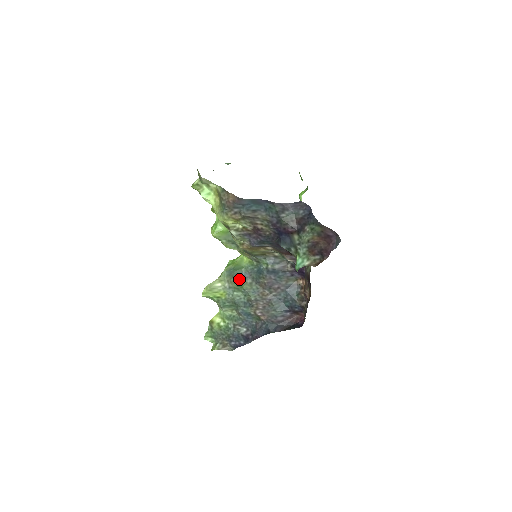
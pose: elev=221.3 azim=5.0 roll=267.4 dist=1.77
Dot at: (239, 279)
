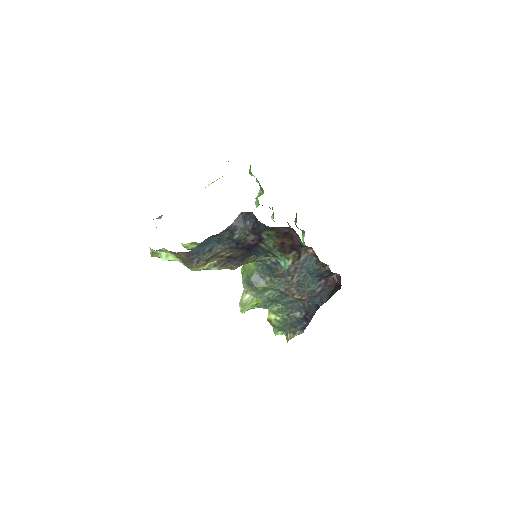
Dot at: (258, 283)
